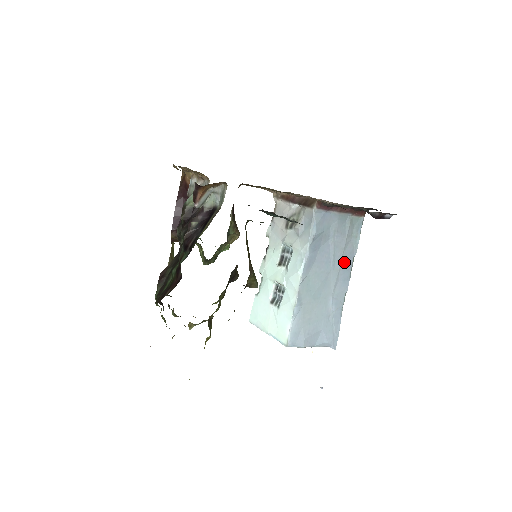
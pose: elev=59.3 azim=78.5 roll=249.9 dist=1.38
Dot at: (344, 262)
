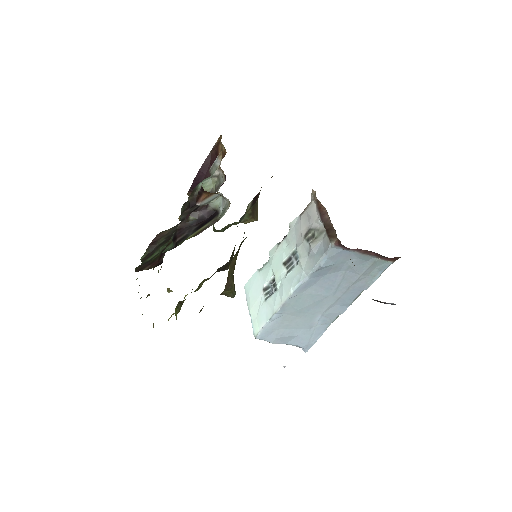
Dot at: (349, 292)
